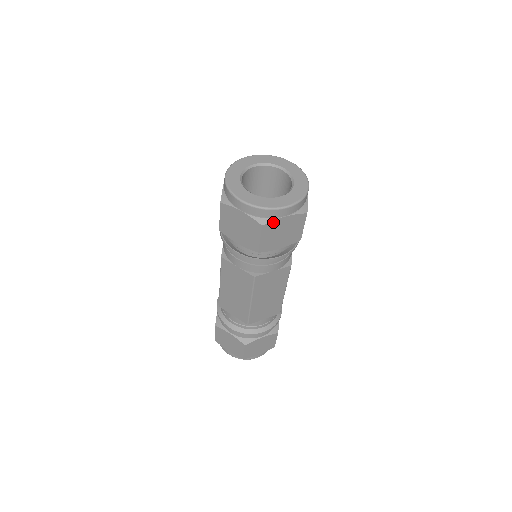
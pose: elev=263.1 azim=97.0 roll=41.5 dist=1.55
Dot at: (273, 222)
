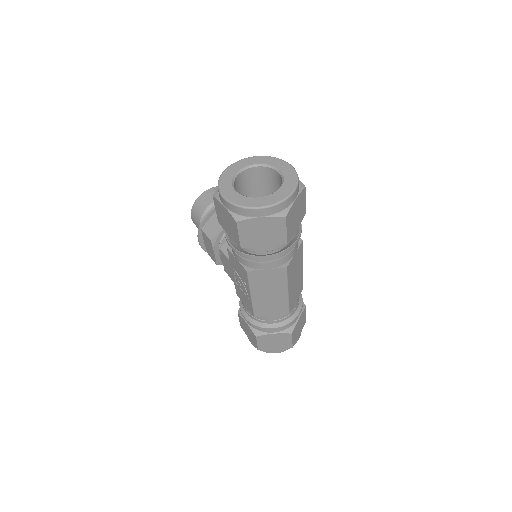
Dot at: (290, 209)
